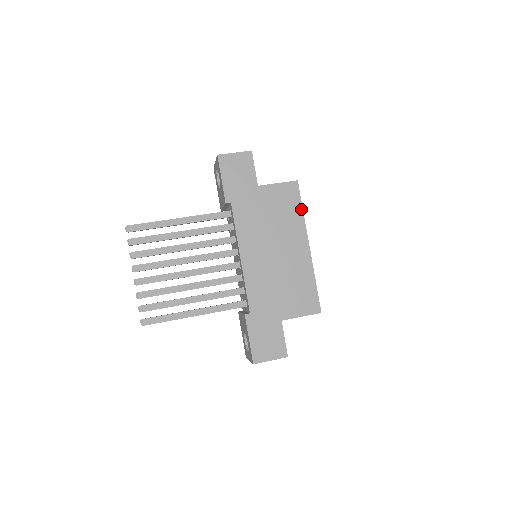
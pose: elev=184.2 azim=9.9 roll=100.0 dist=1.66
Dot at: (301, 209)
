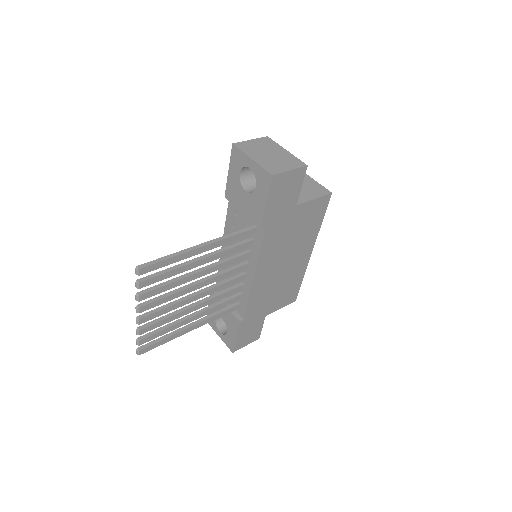
Dot at: (321, 221)
